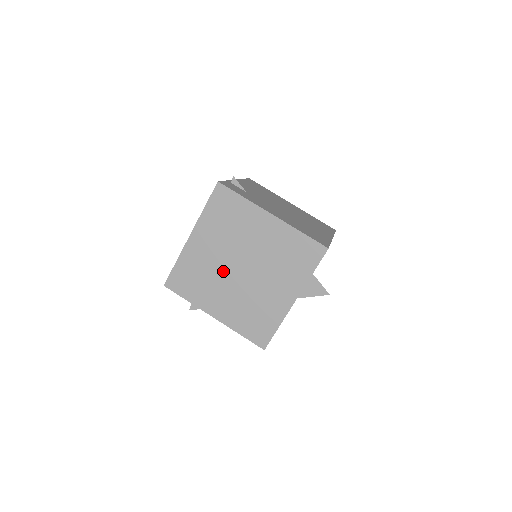
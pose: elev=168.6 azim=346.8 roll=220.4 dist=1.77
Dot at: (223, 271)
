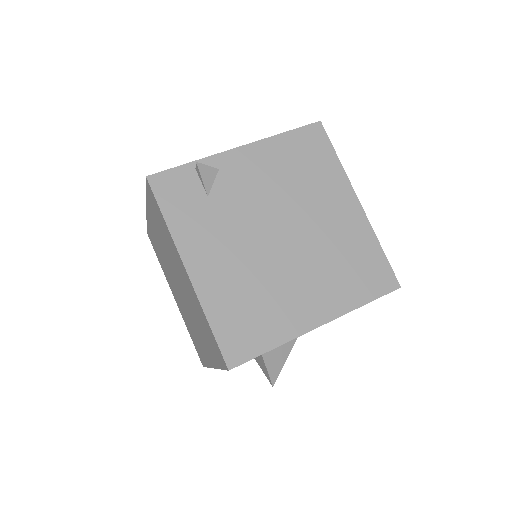
Dot at: (170, 272)
